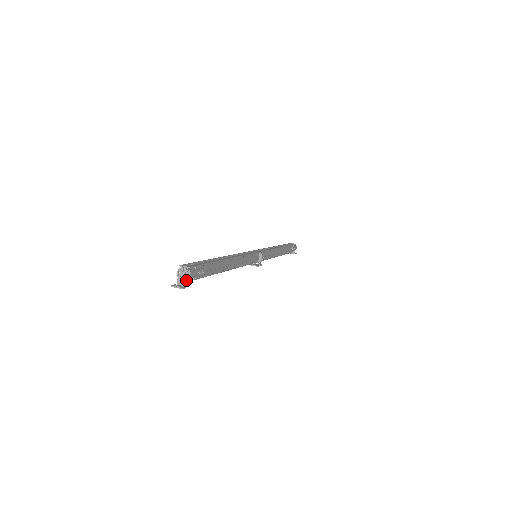
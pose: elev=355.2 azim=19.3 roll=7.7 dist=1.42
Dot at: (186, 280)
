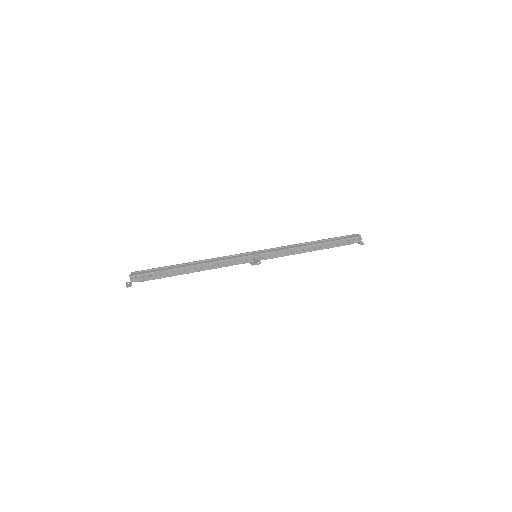
Dot at: occluded
